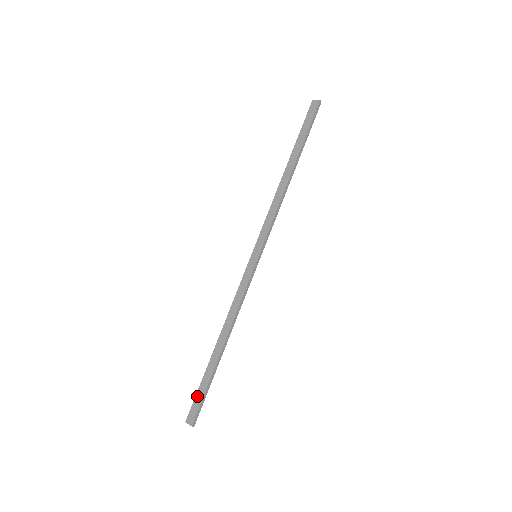
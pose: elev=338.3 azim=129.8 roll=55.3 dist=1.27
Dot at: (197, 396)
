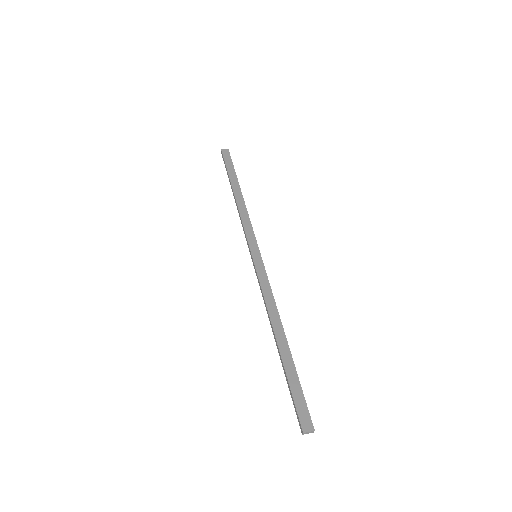
Dot at: (295, 397)
